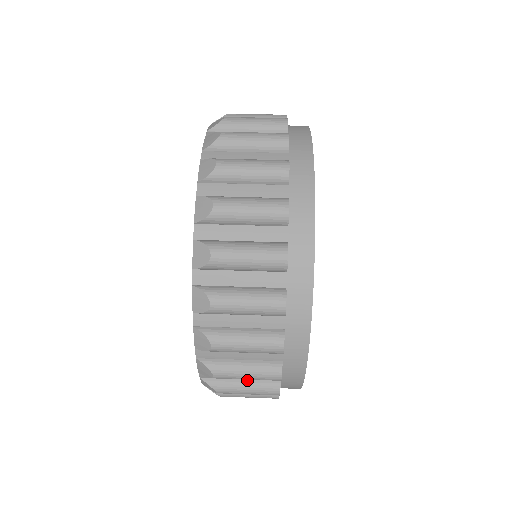
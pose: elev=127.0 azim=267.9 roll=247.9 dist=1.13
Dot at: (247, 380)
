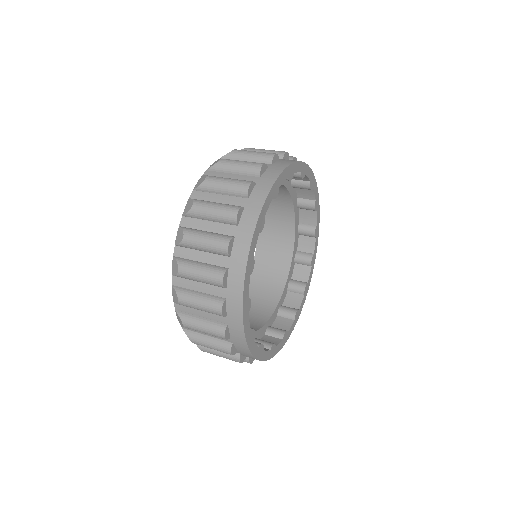
Dot at: (204, 263)
